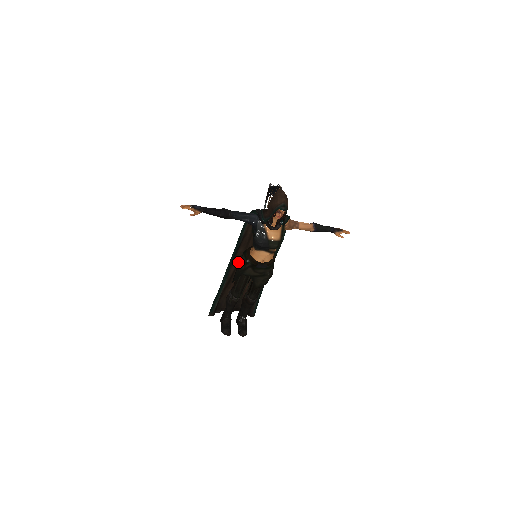
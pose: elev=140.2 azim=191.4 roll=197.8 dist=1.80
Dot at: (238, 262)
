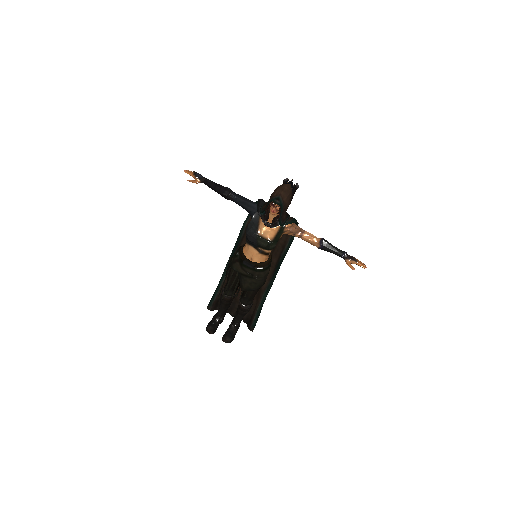
Dot at: occluded
